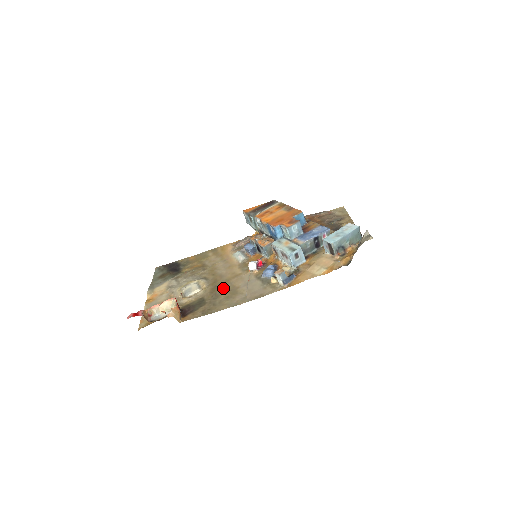
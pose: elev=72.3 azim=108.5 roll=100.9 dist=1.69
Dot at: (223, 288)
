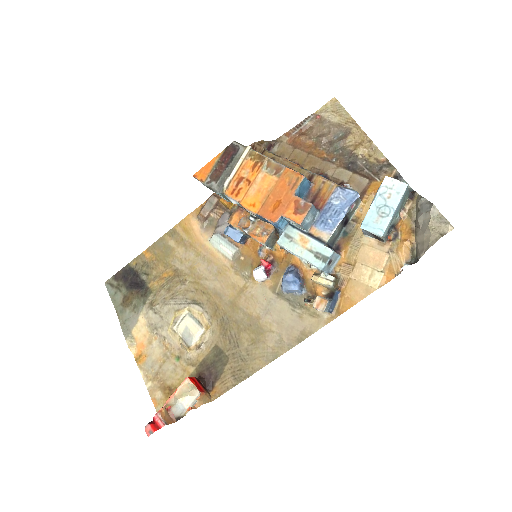
Dot at: (236, 322)
